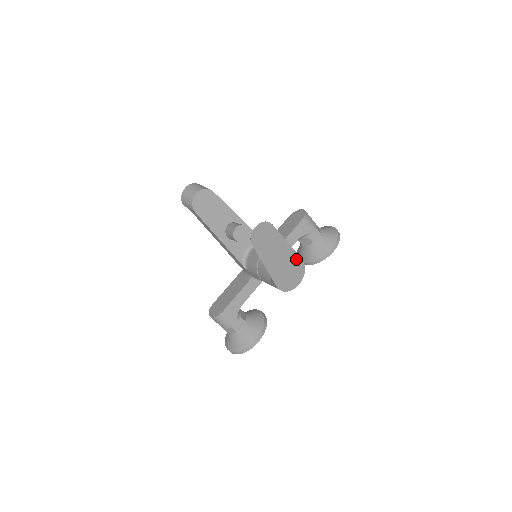
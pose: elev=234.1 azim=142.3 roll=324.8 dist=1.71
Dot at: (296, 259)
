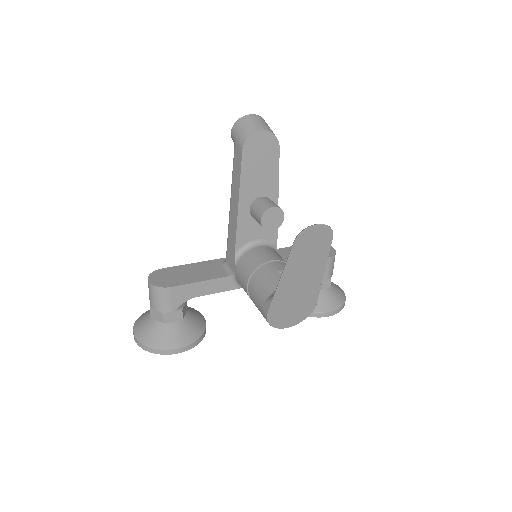
Dot at: (312, 298)
